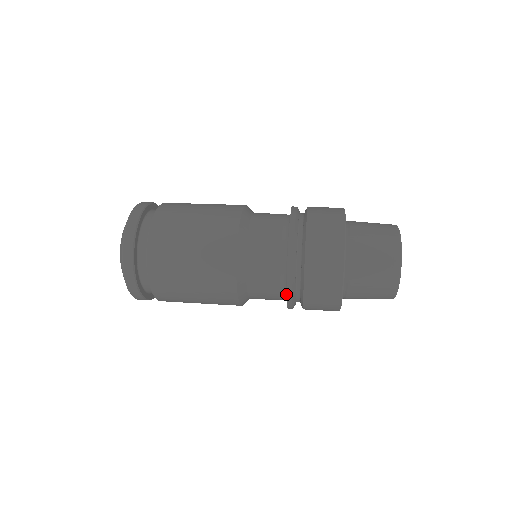
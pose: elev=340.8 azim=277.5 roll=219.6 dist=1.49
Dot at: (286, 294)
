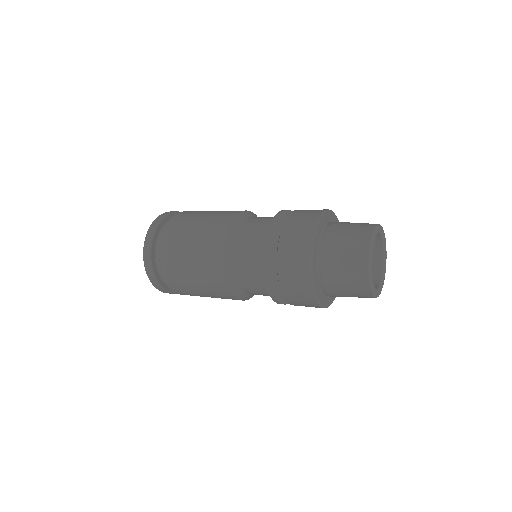
Dot at: occluded
